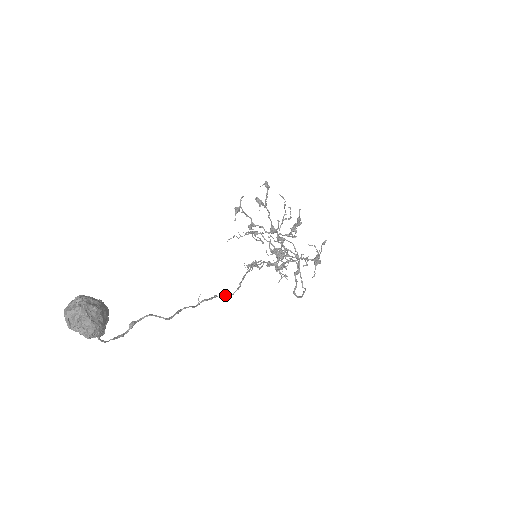
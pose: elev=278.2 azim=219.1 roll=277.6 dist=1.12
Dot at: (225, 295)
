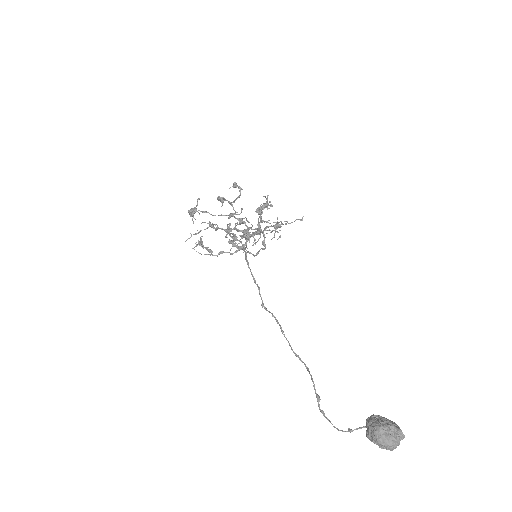
Dot at: (263, 306)
